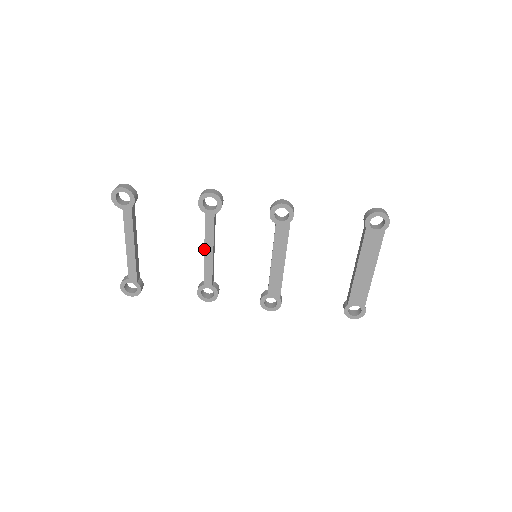
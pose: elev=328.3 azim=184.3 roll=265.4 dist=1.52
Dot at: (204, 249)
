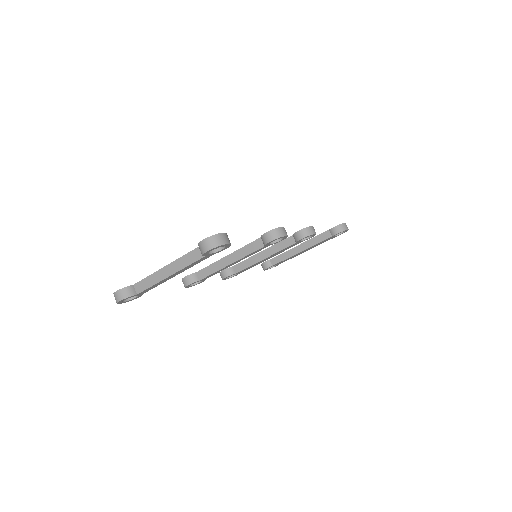
Dot at: (232, 263)
